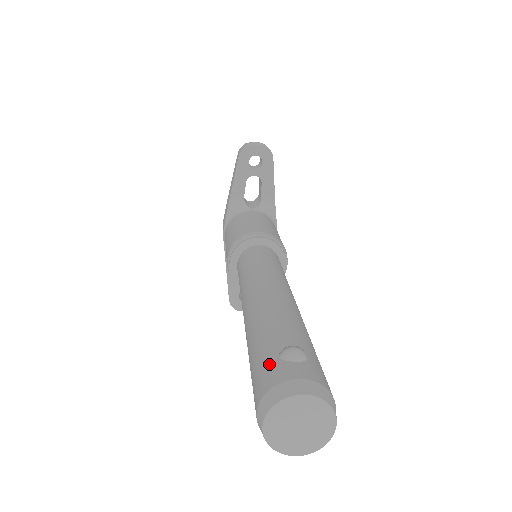
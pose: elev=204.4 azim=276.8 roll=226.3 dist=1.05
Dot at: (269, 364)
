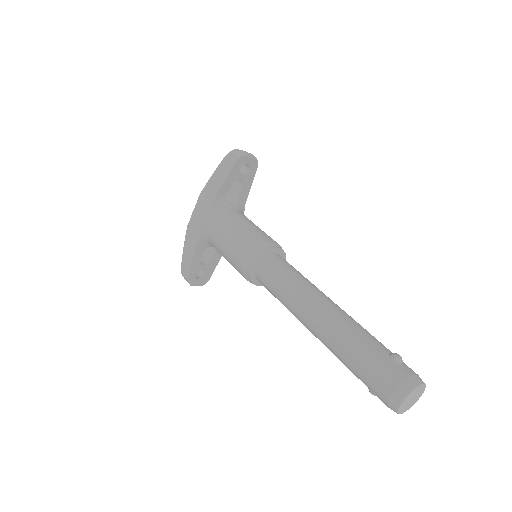
Dot at: (389, 366)
